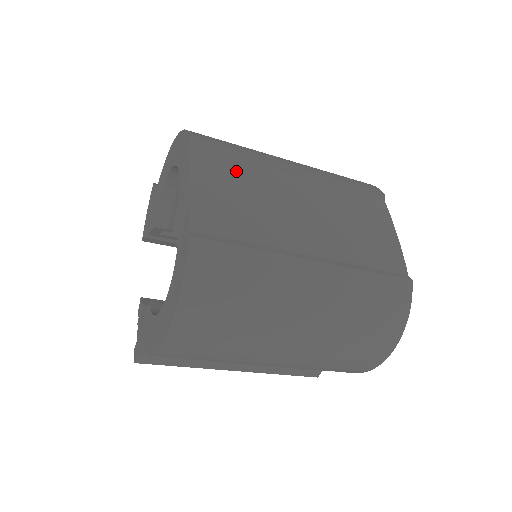
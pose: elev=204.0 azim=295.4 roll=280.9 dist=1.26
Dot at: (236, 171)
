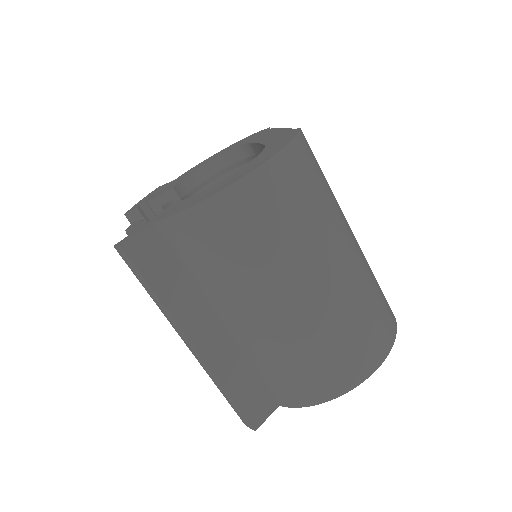
Dot at: occluded
